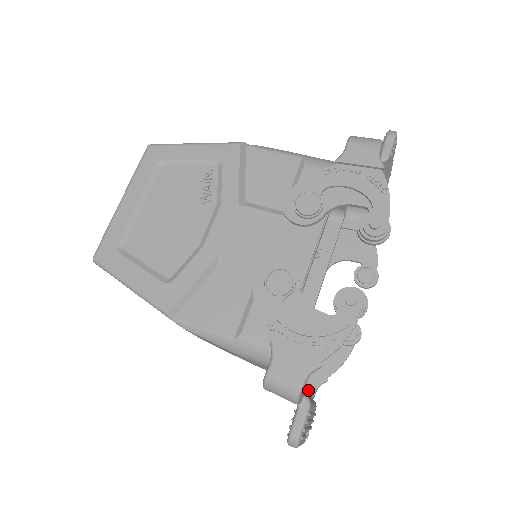
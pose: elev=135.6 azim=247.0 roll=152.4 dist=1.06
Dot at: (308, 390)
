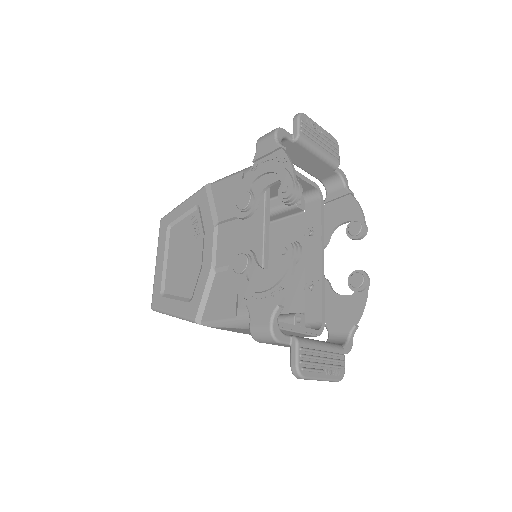
Dot at: (342, 341)
